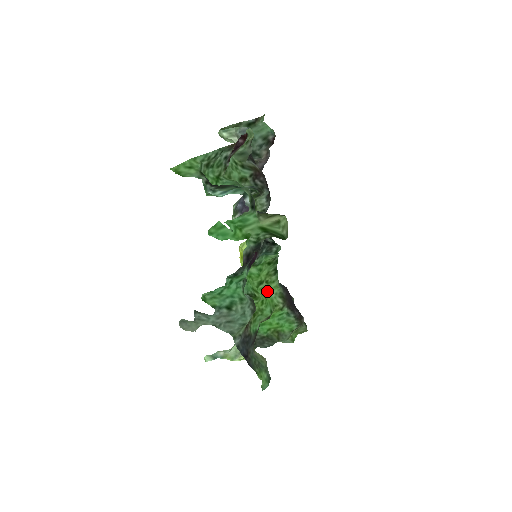
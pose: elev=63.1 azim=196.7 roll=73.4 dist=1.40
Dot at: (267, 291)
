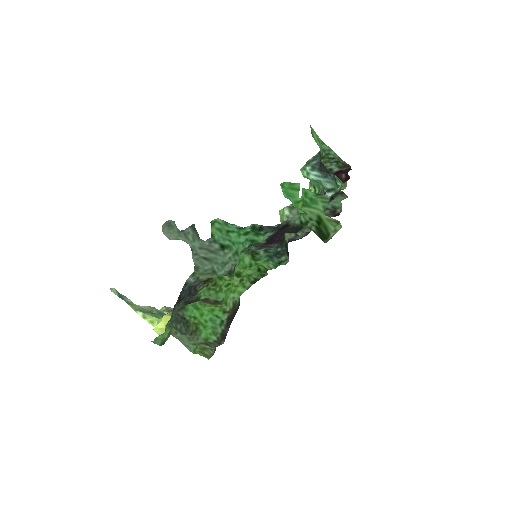
Dot at: (232, 287)
